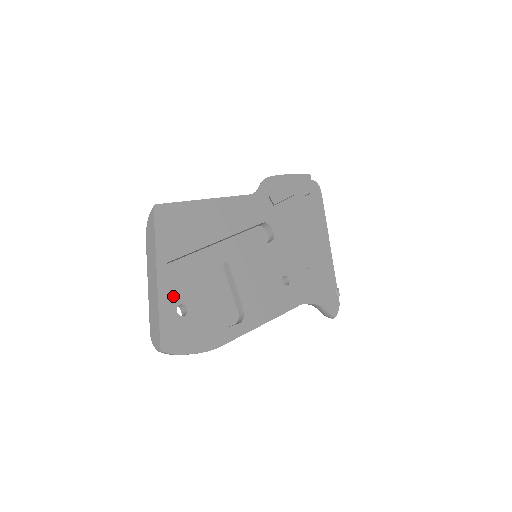
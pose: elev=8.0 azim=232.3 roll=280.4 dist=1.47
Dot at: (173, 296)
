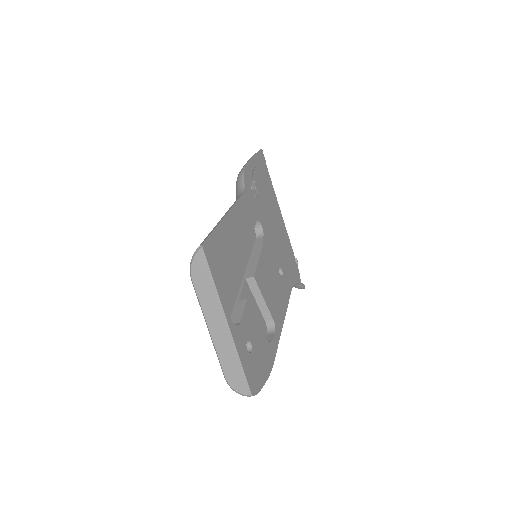
Dot at: (241, 337)
